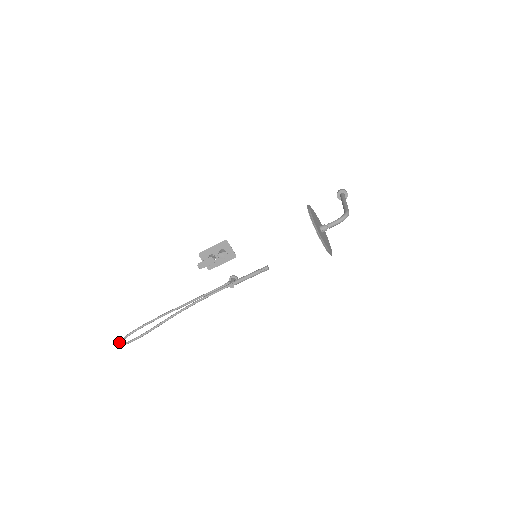
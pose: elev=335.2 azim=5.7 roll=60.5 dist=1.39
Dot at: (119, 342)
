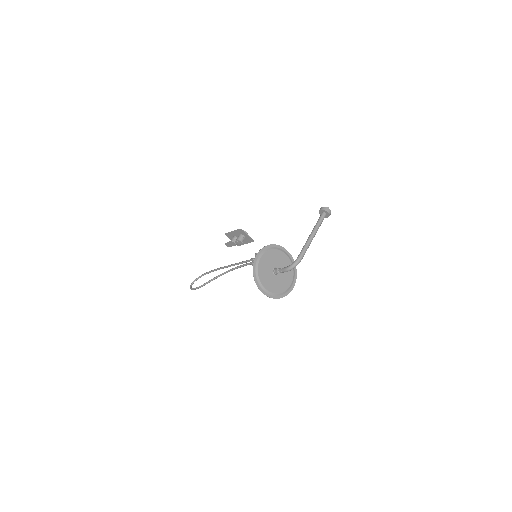
Dot at: (190, 285)
